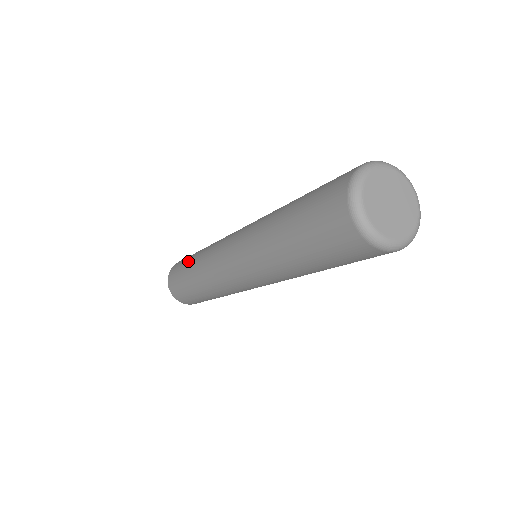
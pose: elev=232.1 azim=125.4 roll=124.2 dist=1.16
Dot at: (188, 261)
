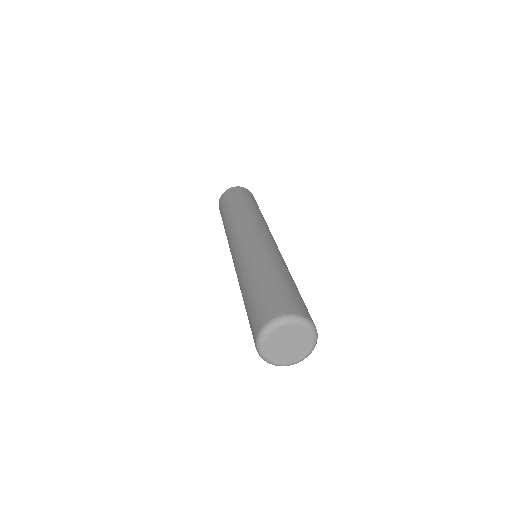
Dot at: (245, 201)
